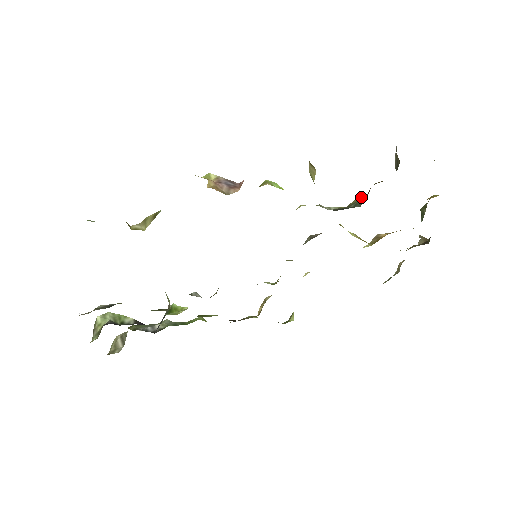
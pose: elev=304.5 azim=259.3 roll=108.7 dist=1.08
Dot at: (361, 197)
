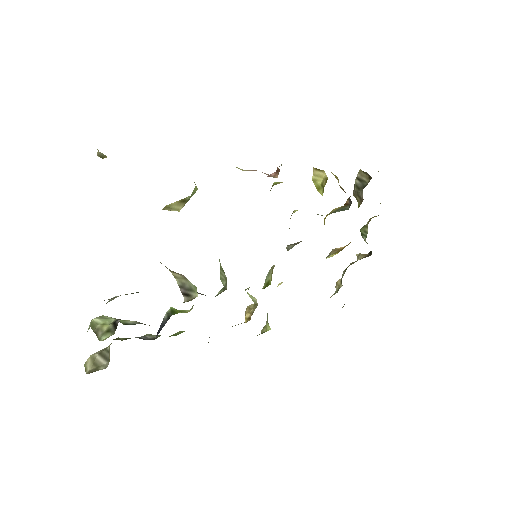
Dot at: (339, 207)
